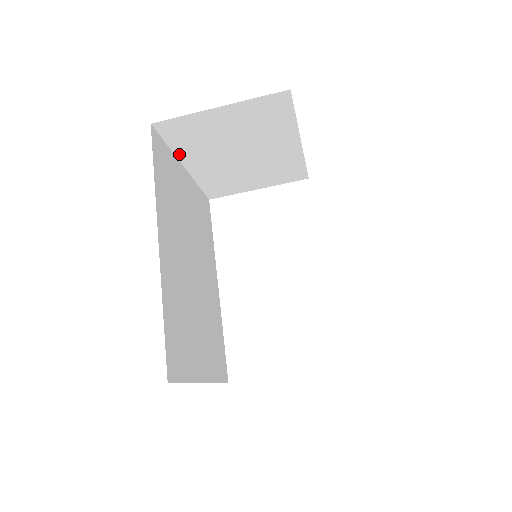
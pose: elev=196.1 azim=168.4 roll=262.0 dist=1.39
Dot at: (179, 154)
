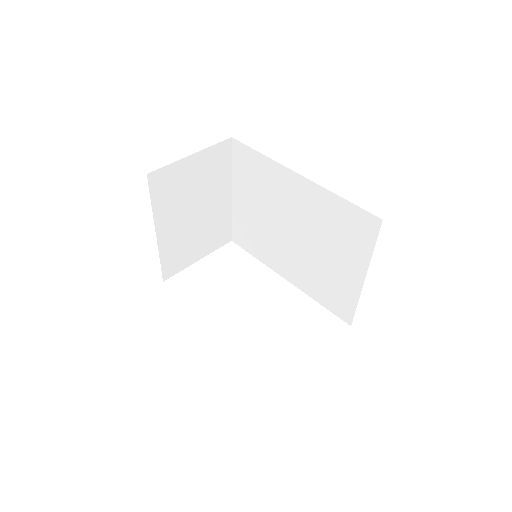
Dot at: (156, 214)
